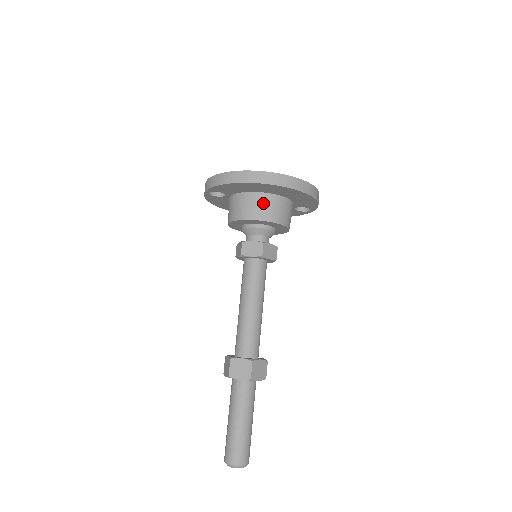
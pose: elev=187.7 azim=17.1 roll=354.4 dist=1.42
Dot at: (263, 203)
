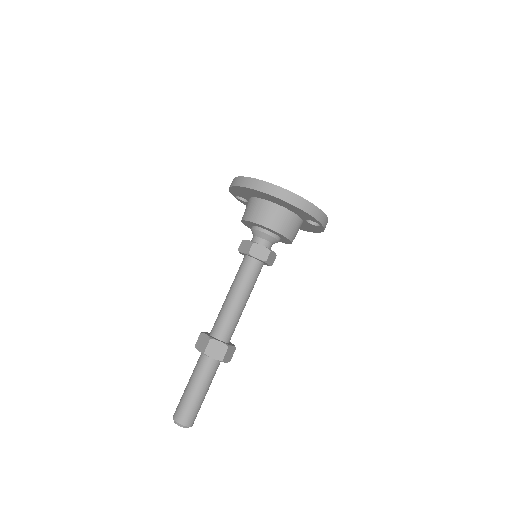
Dot at: (258, 207)
